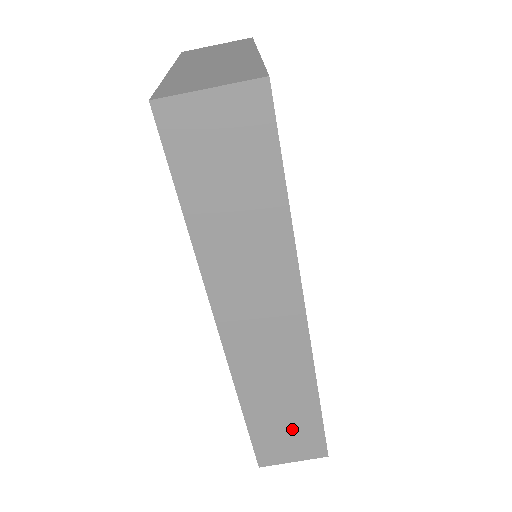
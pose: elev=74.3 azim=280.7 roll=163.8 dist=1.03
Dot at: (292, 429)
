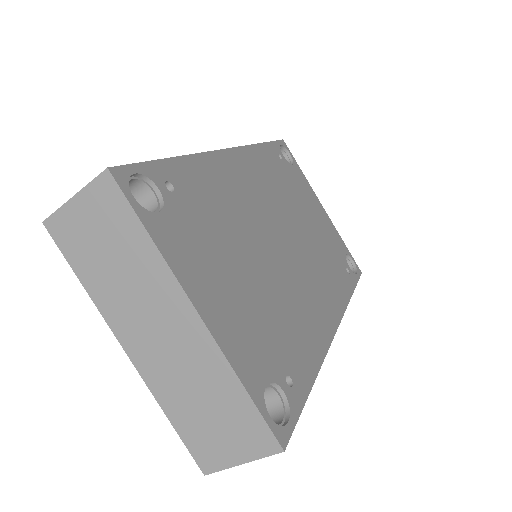
Dot at: occluded
